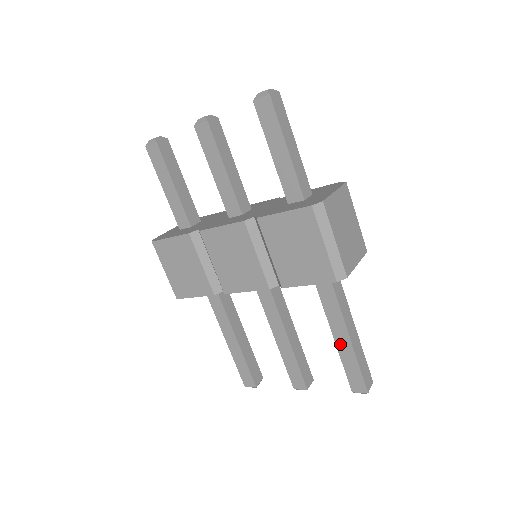
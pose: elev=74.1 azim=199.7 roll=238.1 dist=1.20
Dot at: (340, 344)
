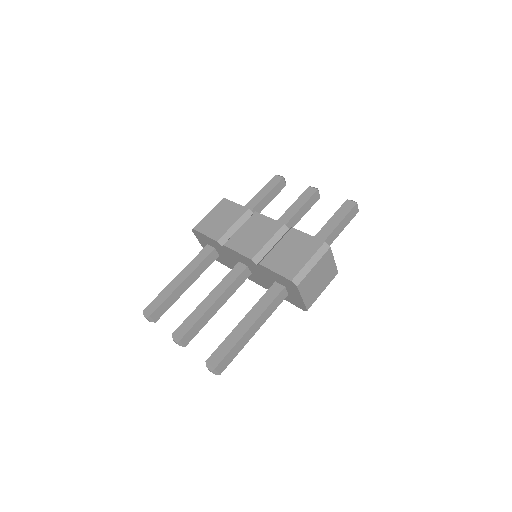
Dot at: (239, 328)
